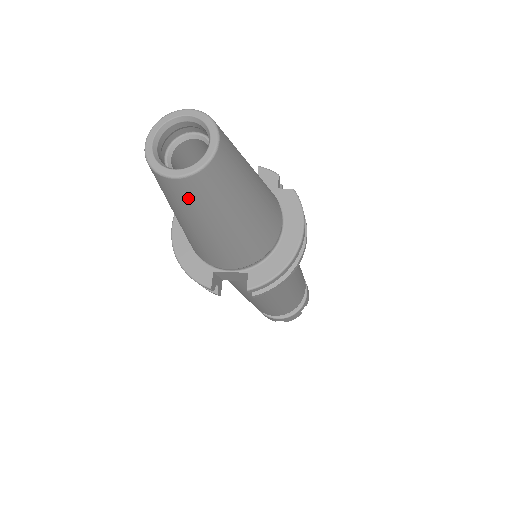
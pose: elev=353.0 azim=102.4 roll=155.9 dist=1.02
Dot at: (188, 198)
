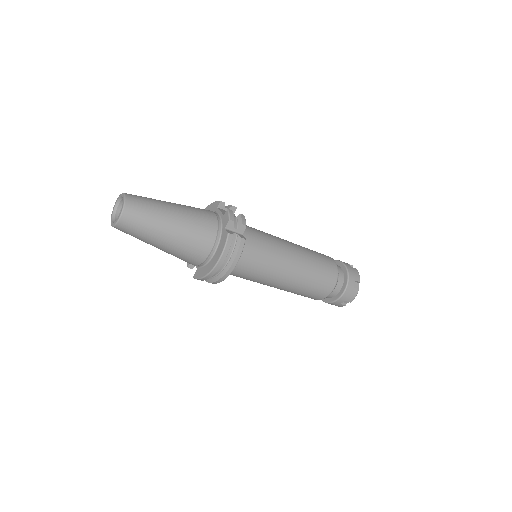
Dot at: occluded
